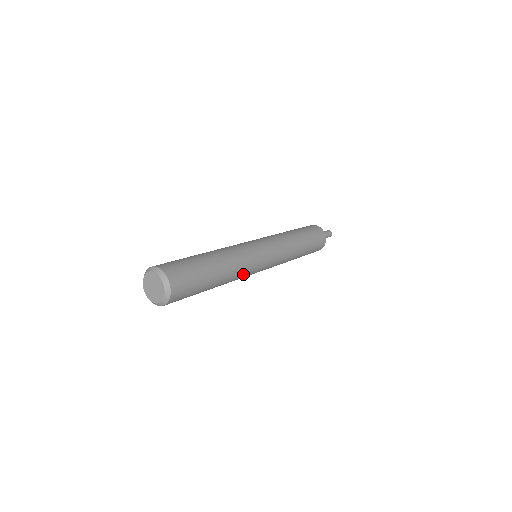
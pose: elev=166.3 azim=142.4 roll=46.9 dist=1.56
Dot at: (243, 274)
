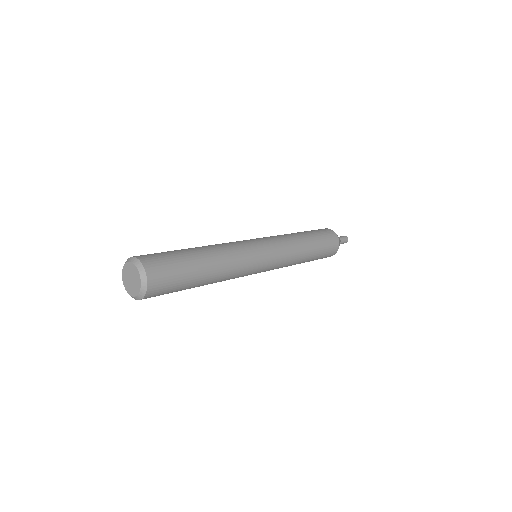
Dot at: occluded
